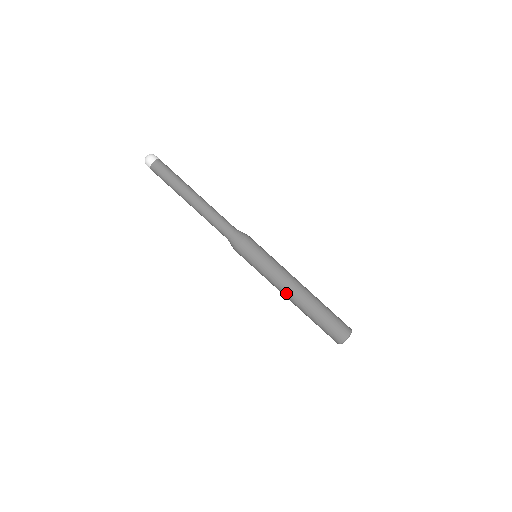
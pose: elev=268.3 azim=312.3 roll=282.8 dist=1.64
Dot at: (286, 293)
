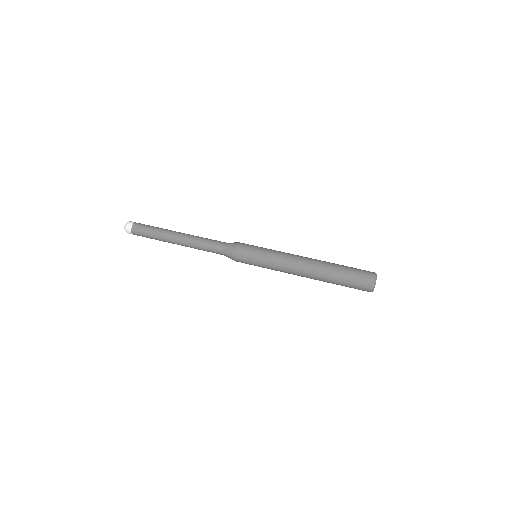
Dot at: (298, 271)
